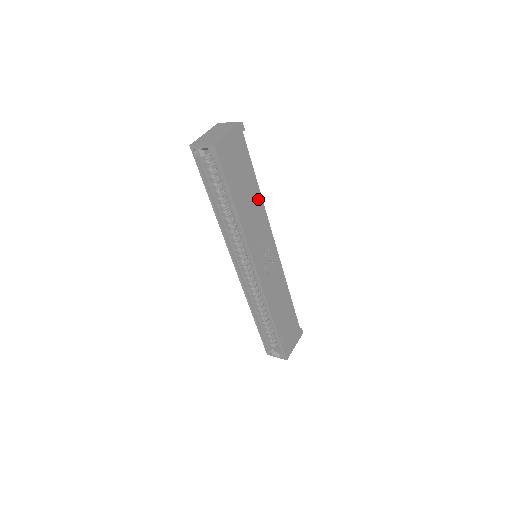
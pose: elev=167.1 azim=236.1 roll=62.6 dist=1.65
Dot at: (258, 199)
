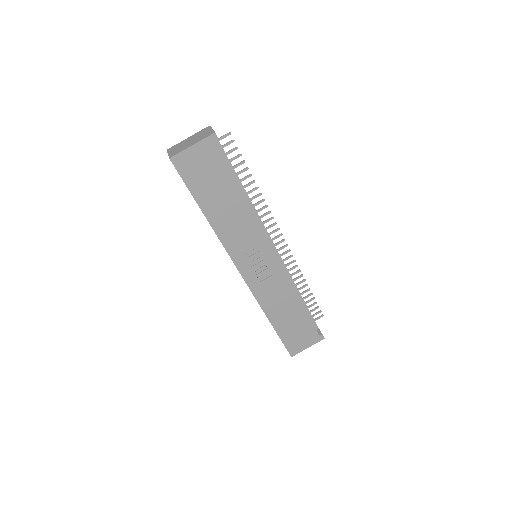
Dot at: (243, 207)
